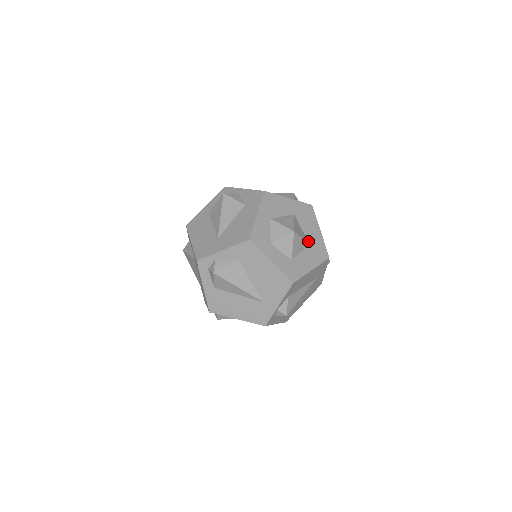
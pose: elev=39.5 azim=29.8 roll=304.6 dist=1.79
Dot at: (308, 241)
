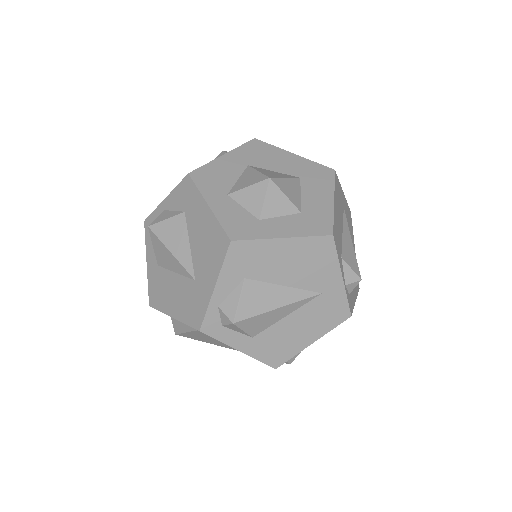
Dot at: (294, 176)
